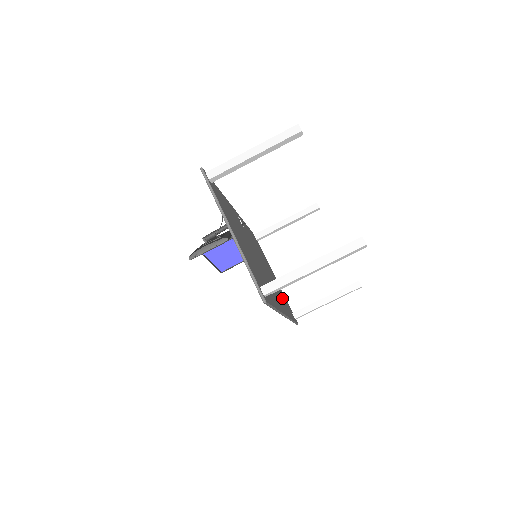
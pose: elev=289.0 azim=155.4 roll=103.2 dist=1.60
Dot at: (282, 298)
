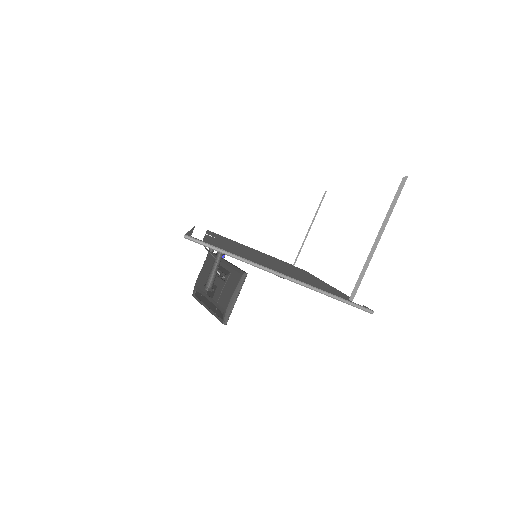
Dot at: occluded
